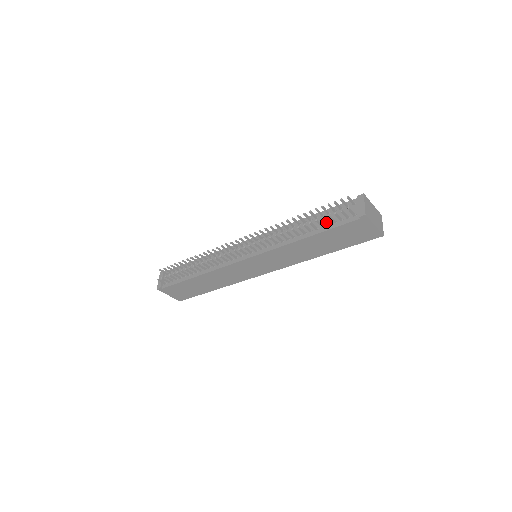
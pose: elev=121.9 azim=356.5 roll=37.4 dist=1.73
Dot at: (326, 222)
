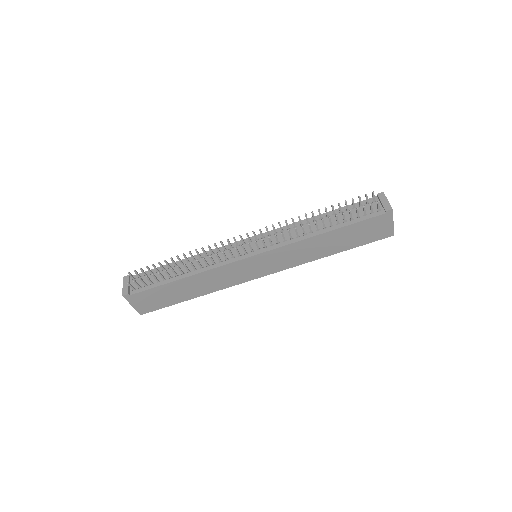
Dot at: (351, 216)
